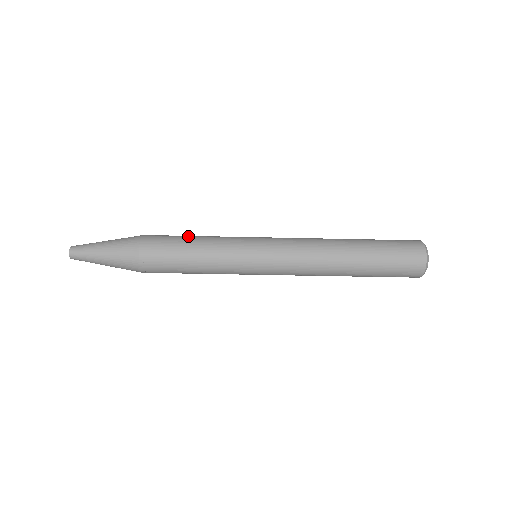
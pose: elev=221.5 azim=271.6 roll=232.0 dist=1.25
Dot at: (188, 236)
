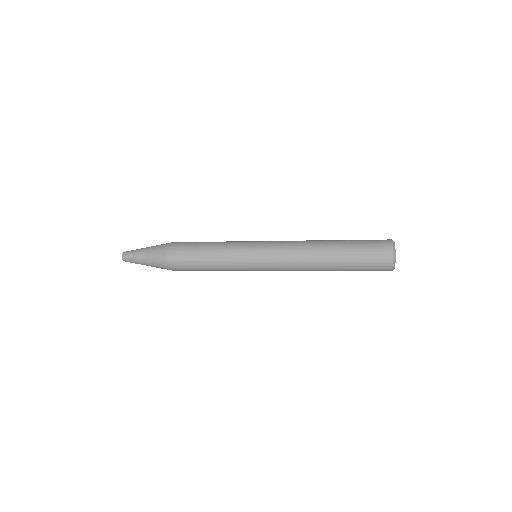
Dot at: (200, 260)
